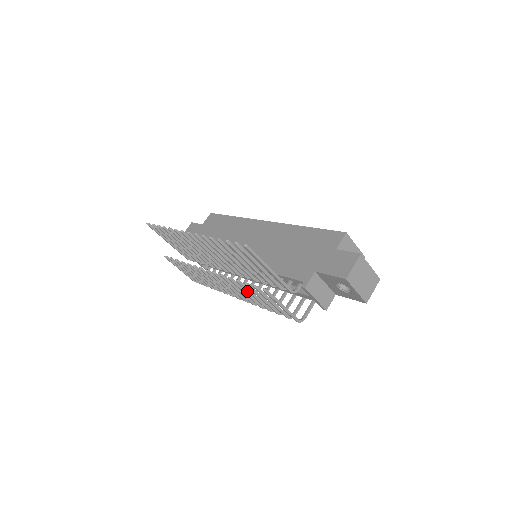
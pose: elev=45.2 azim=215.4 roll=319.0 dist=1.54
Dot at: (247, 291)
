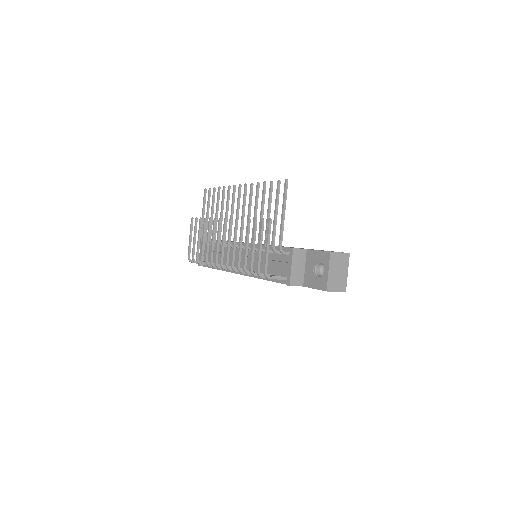
Dot at: (247, 234)
